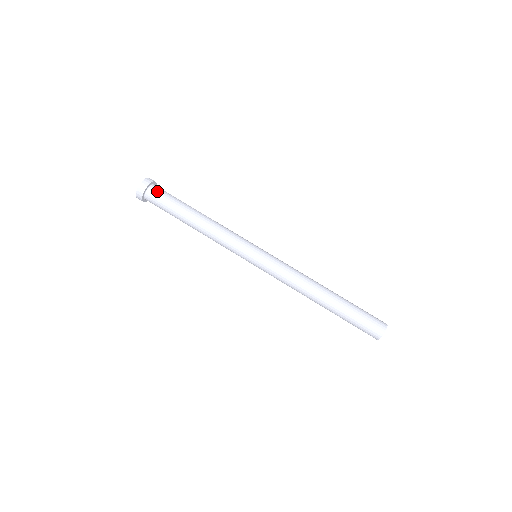
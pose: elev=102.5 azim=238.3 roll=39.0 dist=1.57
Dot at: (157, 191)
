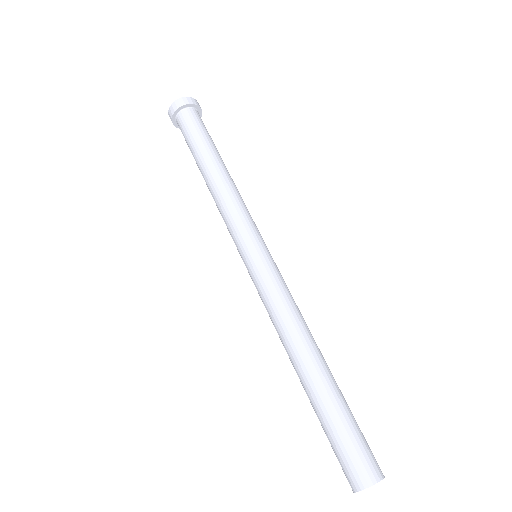
Dot at: (184, 120)
